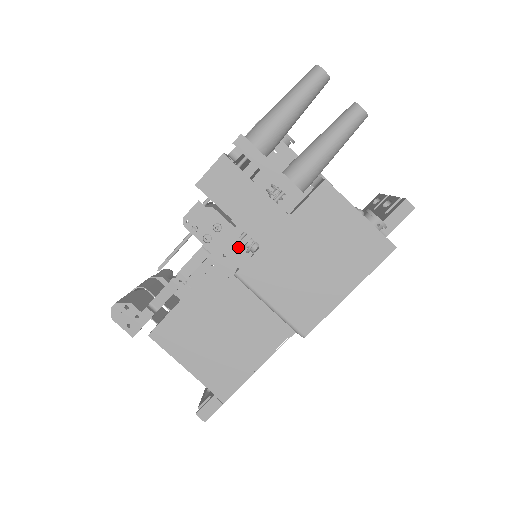
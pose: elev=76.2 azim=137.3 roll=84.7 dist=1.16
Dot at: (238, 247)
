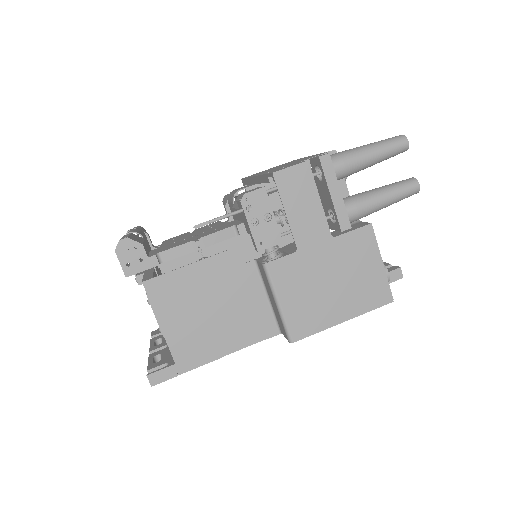
Dot at: (276, 242)
